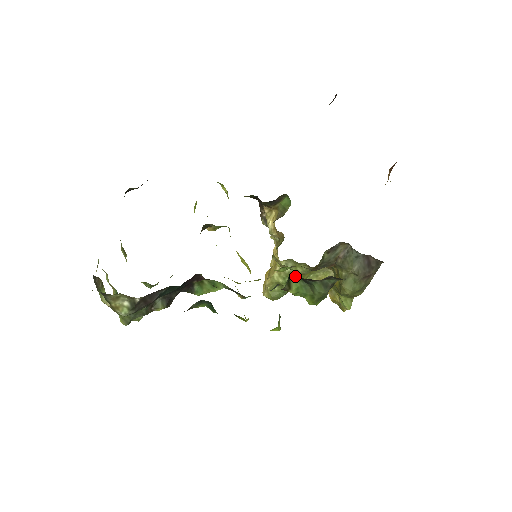
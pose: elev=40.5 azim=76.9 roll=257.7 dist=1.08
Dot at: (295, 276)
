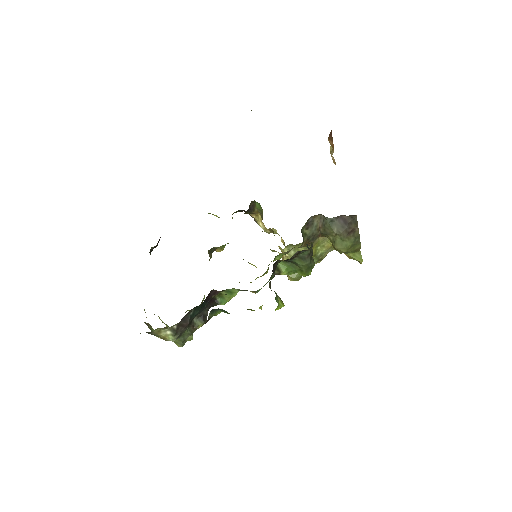
Dot at: occluded
